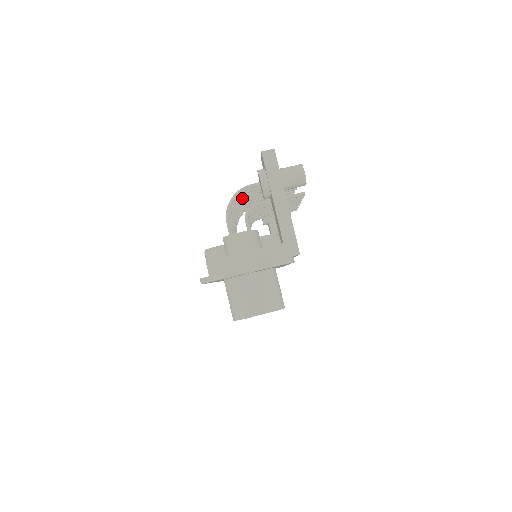
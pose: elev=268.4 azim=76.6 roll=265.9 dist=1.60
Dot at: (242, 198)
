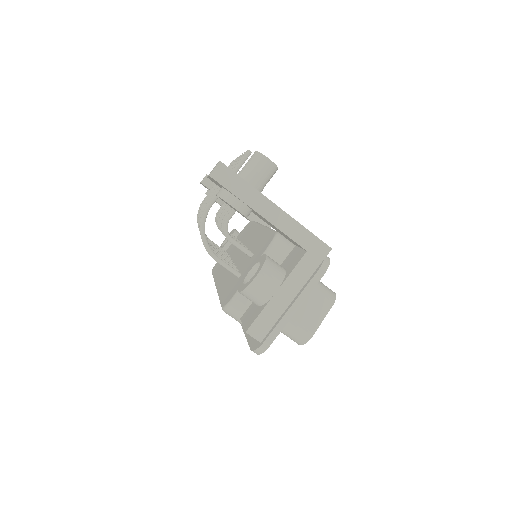
Dot at: occluded
